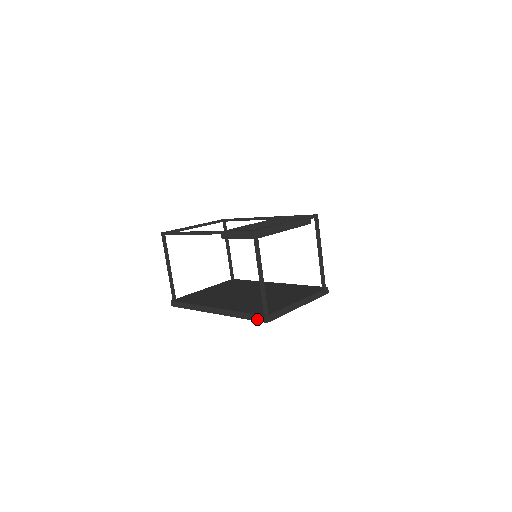
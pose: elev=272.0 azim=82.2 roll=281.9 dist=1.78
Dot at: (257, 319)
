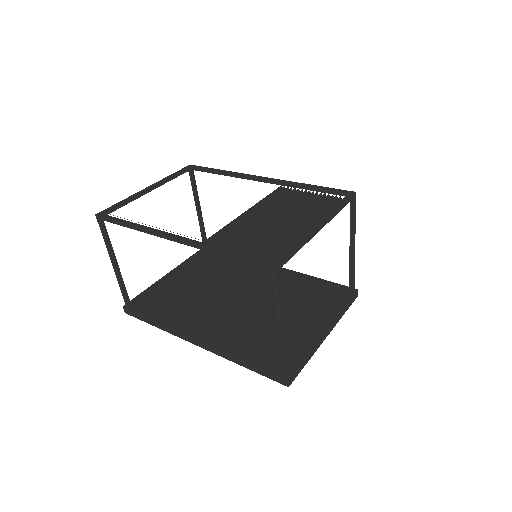
Dot at: (271, 377)
